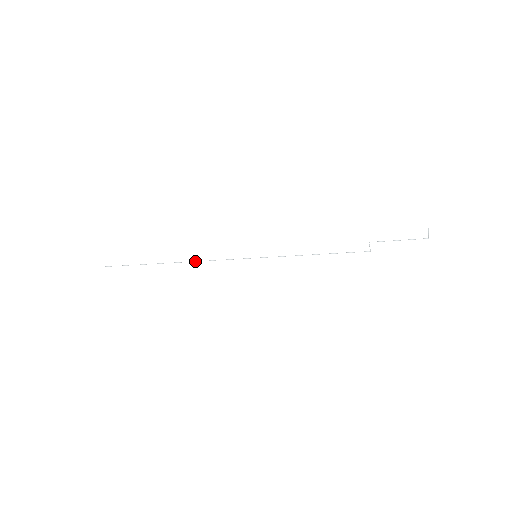
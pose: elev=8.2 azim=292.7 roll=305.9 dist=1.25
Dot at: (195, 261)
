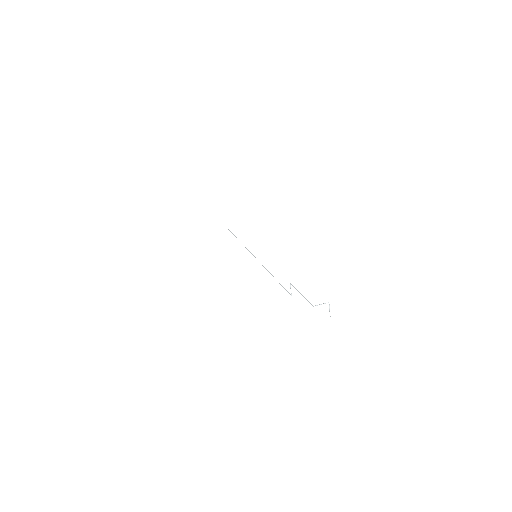
Dot at: occluded
